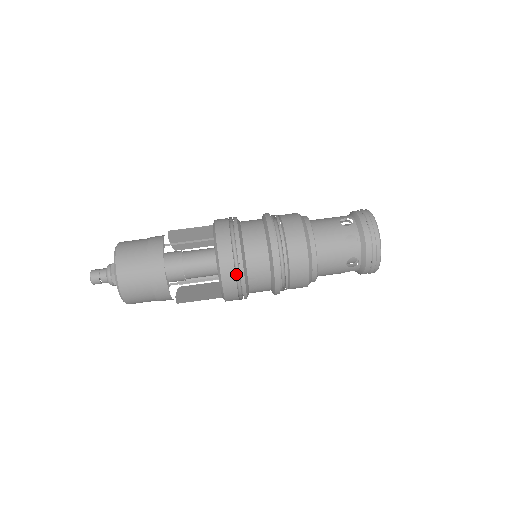
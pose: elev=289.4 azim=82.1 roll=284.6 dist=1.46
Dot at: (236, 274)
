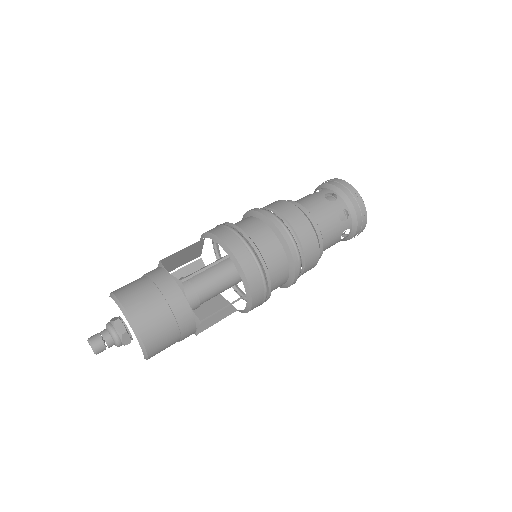
Dot at: (262, 285)
